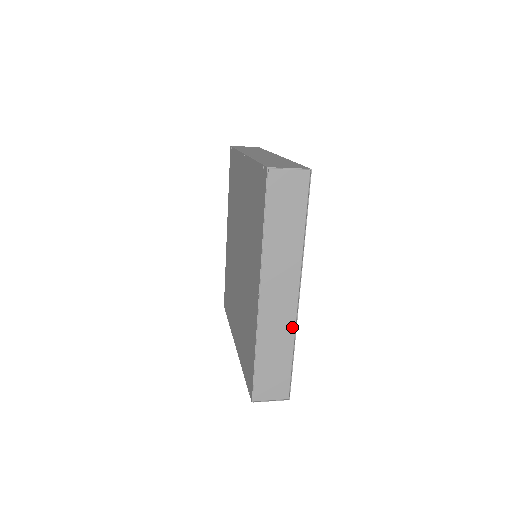
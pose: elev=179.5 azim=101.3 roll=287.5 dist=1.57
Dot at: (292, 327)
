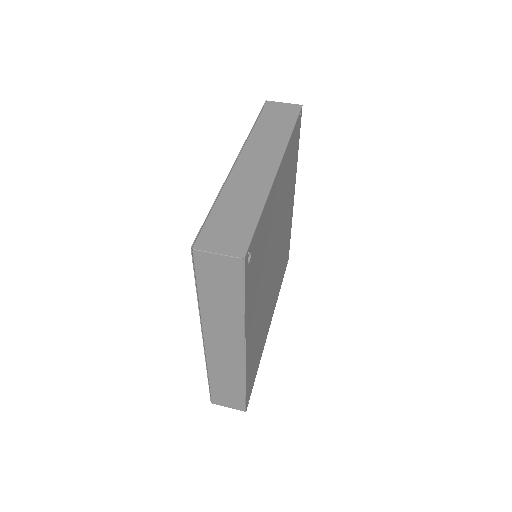
Dot at: (241, 370)
